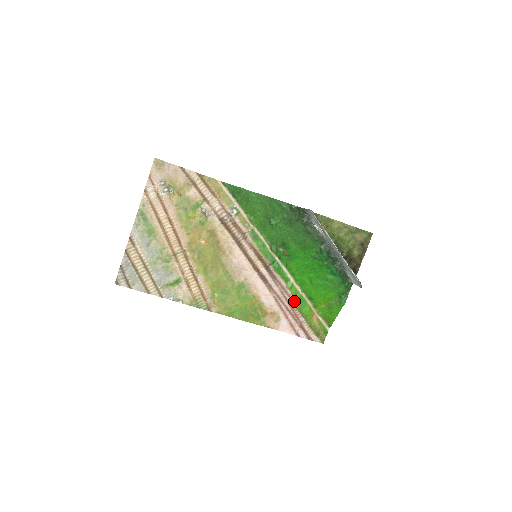
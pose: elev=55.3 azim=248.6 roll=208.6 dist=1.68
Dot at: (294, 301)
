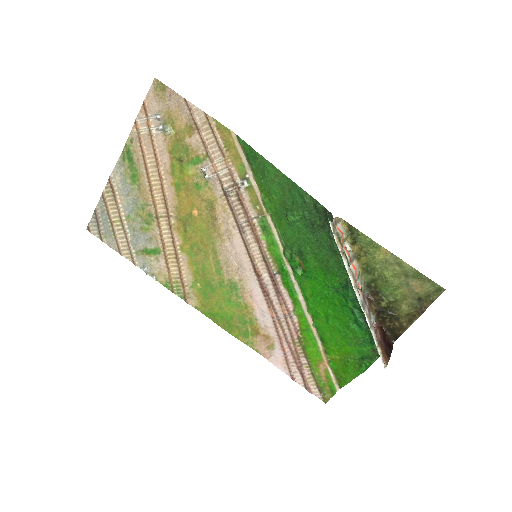
Dot at: (299, 333)
